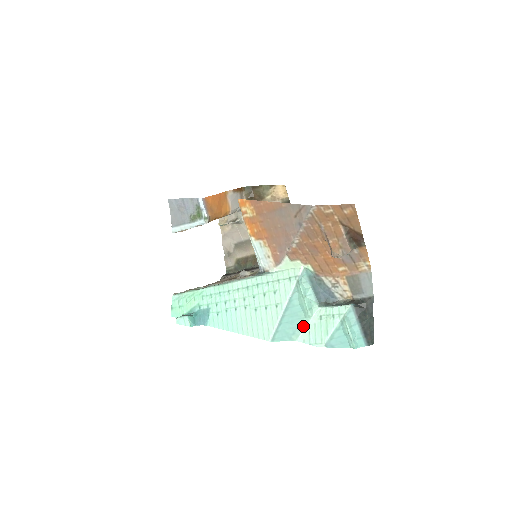
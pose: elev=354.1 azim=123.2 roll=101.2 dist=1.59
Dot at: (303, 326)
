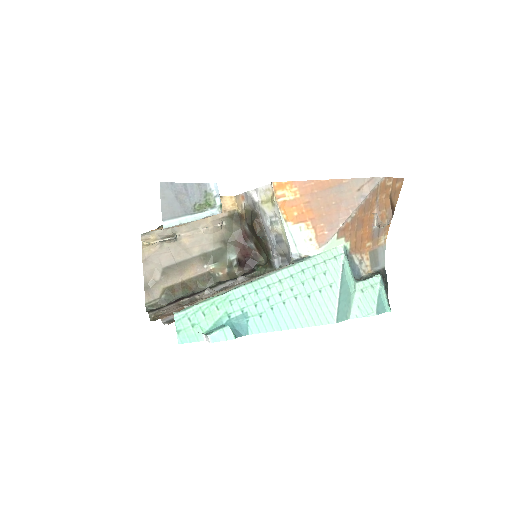
Dot at: (351, 303)
